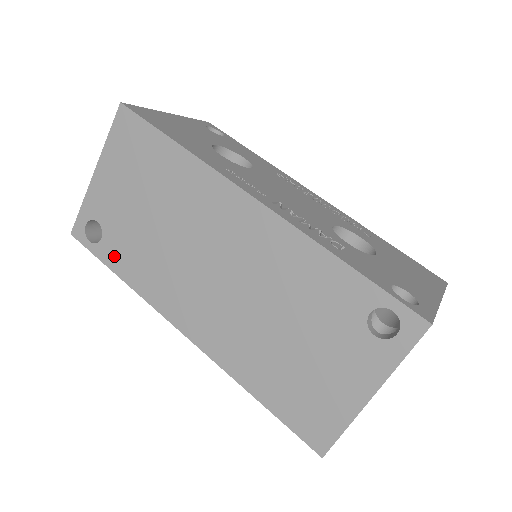
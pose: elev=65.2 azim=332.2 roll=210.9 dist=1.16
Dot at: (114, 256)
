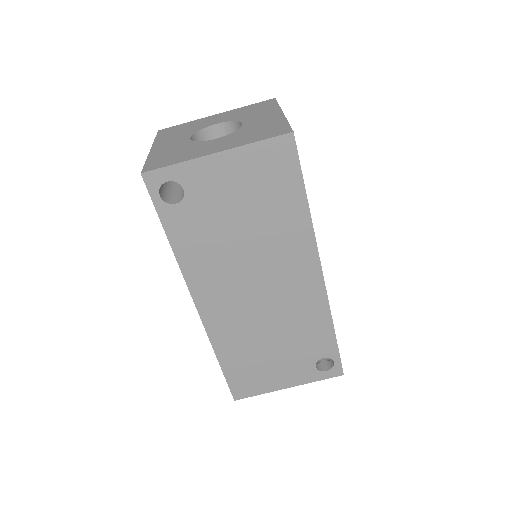
Dot at: (178, 225)
